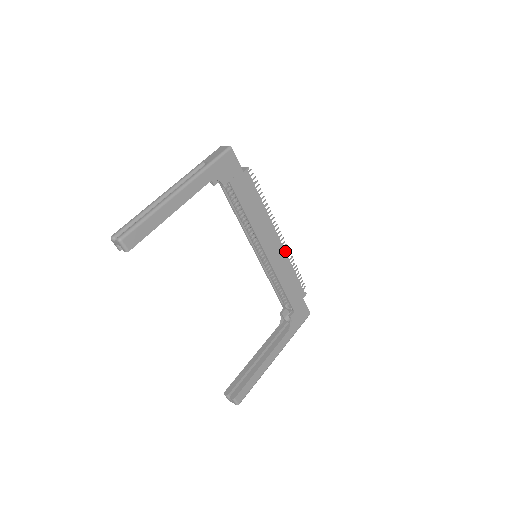
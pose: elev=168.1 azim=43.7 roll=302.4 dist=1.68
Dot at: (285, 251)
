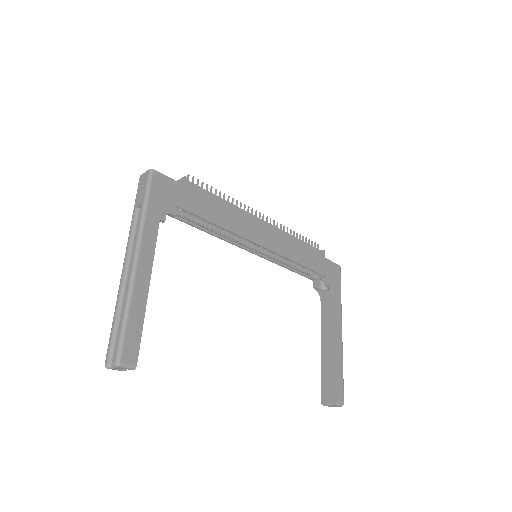
Dot at: (278, 228)
